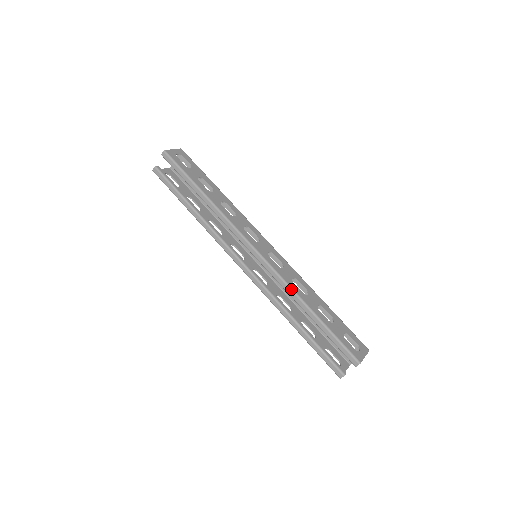
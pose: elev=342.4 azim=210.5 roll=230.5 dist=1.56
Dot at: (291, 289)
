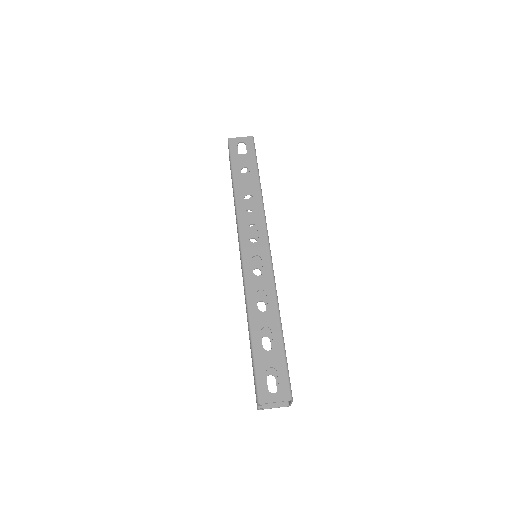
Dot at: (246, 299)
